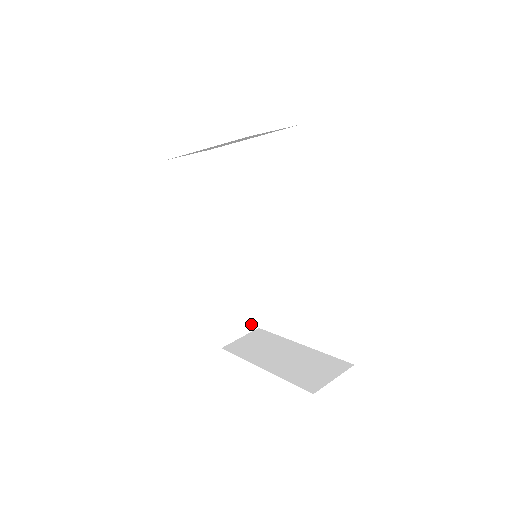
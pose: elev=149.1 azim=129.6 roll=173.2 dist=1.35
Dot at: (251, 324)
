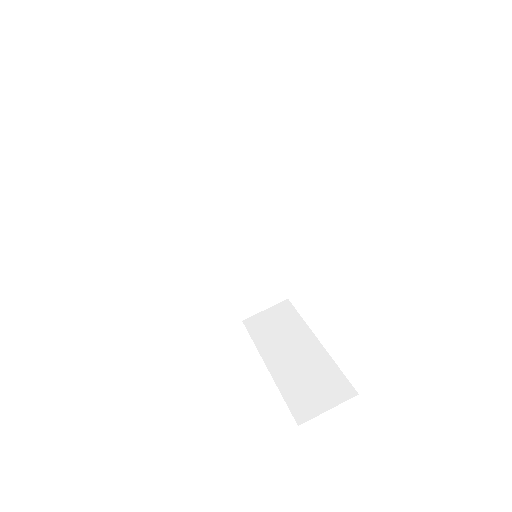
Dot at: (278, 296)
